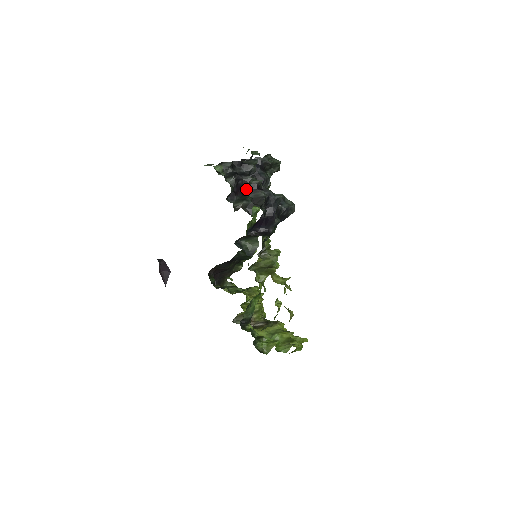
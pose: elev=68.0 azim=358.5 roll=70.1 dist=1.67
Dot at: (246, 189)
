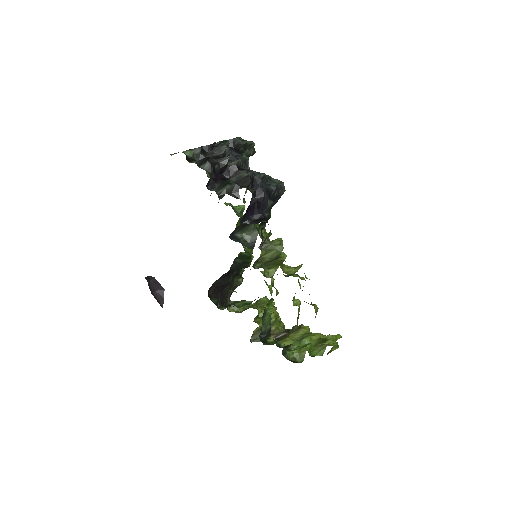
Dot at: (225, 174)
